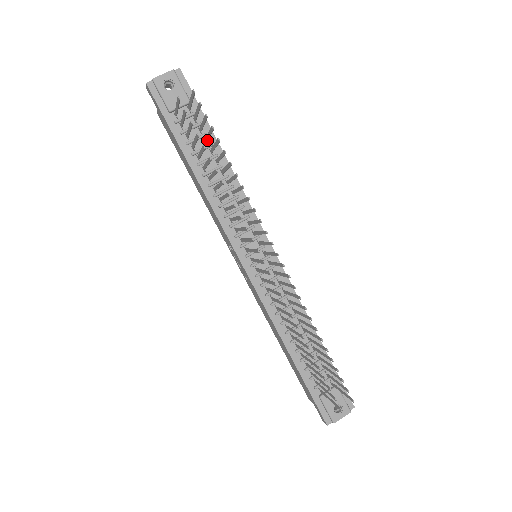
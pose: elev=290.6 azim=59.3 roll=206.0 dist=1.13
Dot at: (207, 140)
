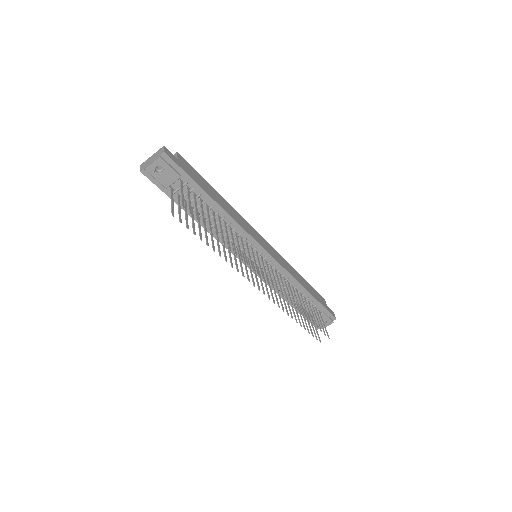
Dot at: (202, 205)
